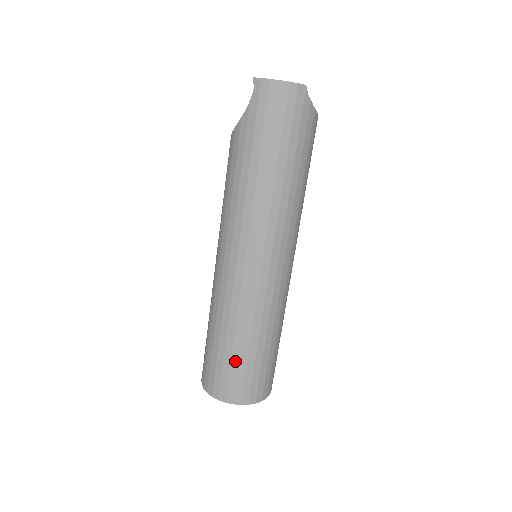
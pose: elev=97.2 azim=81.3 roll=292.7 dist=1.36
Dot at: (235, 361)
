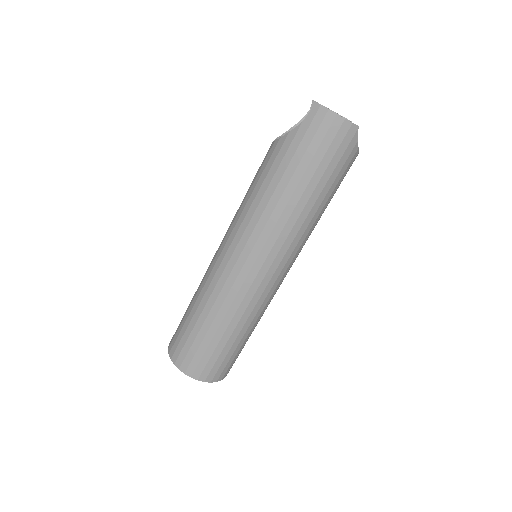
Dot at: (206, 343)
